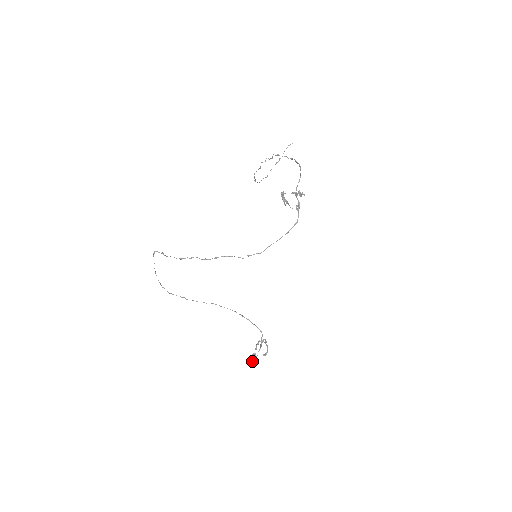
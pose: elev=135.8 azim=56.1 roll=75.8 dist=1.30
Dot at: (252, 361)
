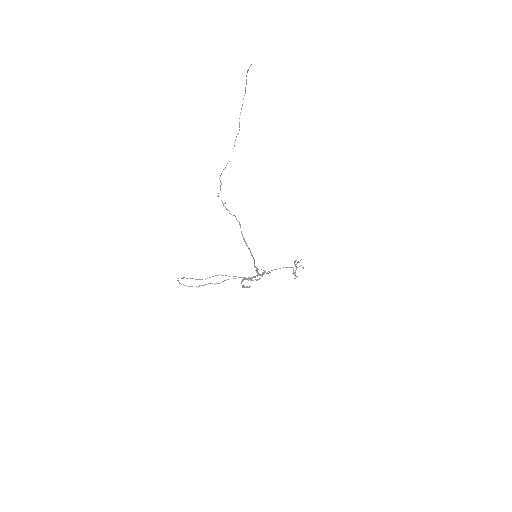
Dot at: occluded
